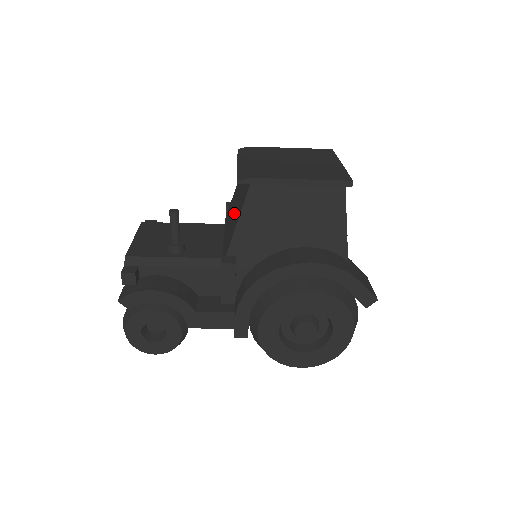
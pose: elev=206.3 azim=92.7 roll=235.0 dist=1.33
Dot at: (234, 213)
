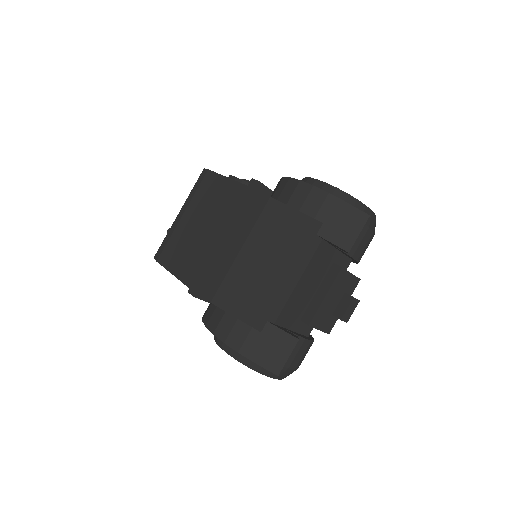
Dot at: occluded
